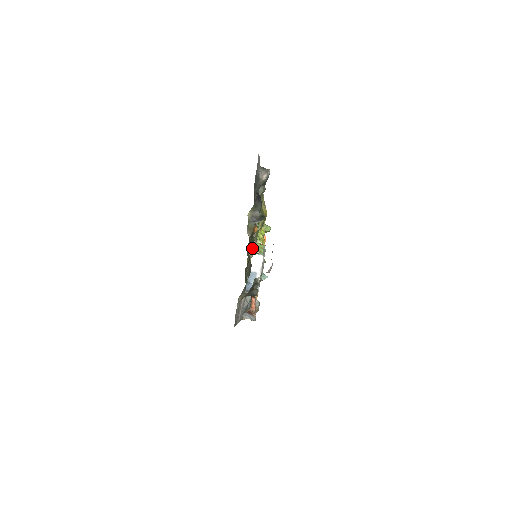
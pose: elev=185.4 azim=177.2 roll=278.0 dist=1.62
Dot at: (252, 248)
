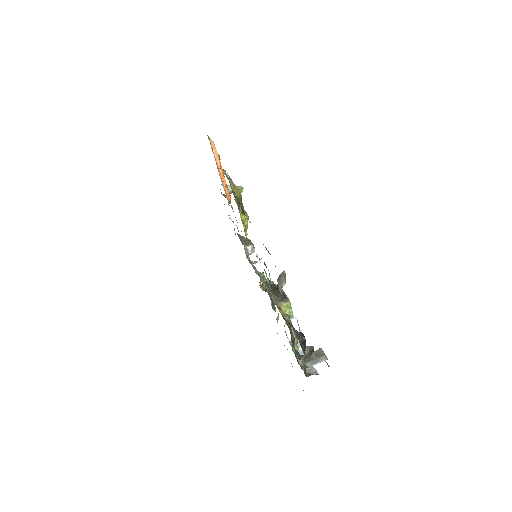
Dot at: (295, 341)
